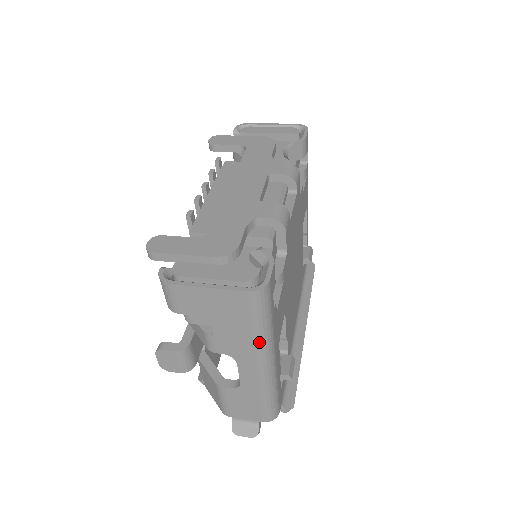
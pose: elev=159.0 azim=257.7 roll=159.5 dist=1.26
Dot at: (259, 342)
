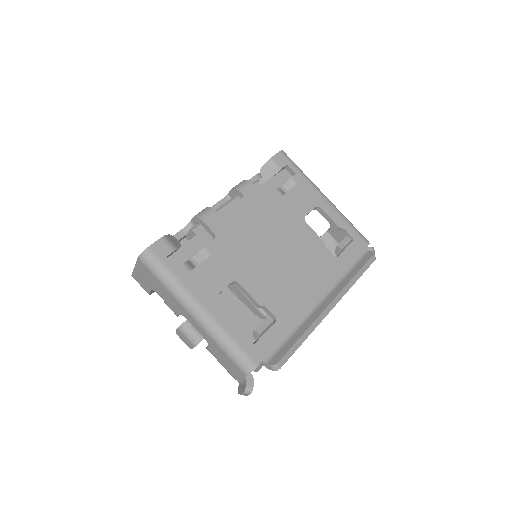
Dot at: (173, 293)
